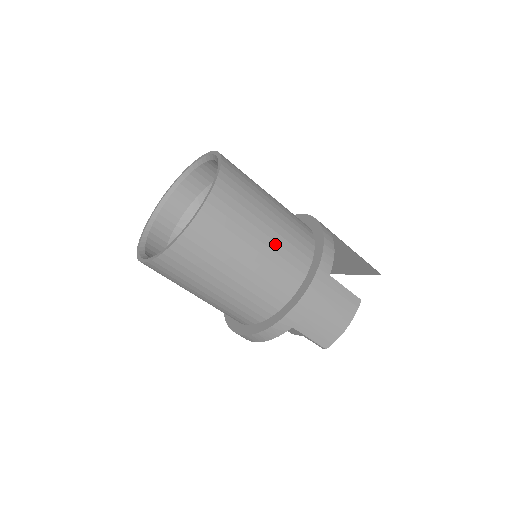
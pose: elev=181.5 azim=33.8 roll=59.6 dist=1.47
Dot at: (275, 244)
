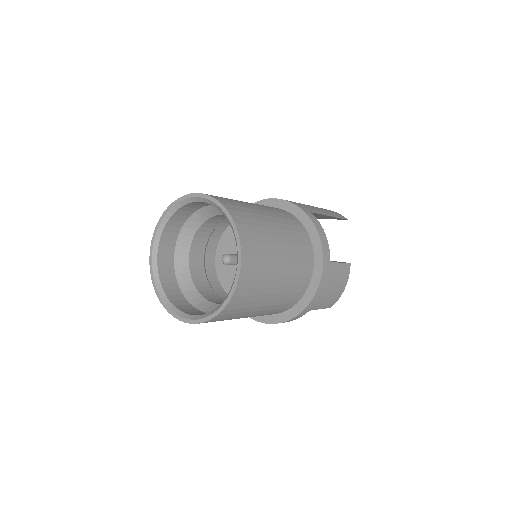
Dot at: (290, 264)
